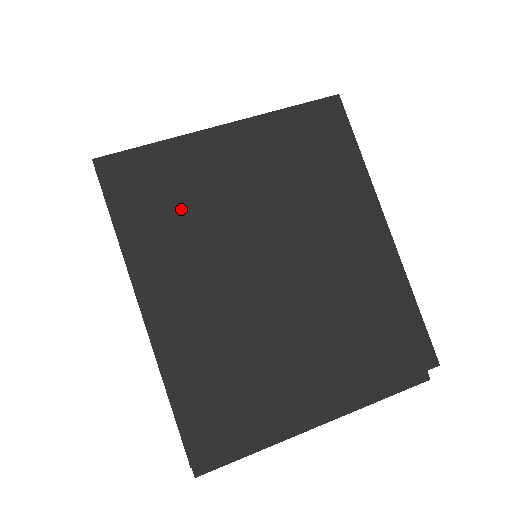
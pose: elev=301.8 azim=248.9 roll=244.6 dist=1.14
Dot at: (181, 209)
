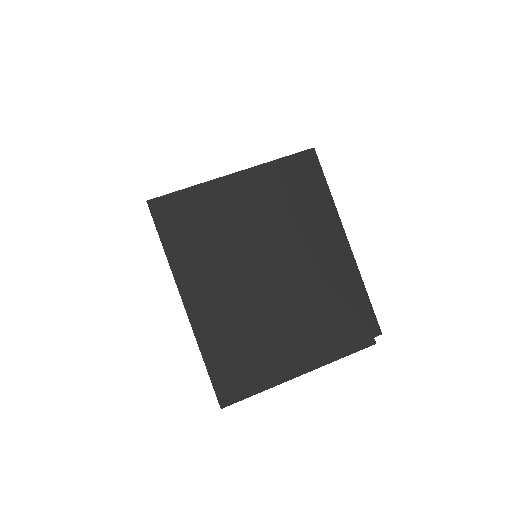
Dot at: (207, 233)
